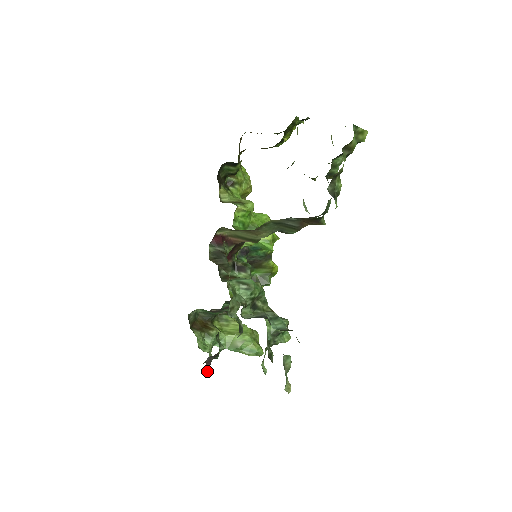
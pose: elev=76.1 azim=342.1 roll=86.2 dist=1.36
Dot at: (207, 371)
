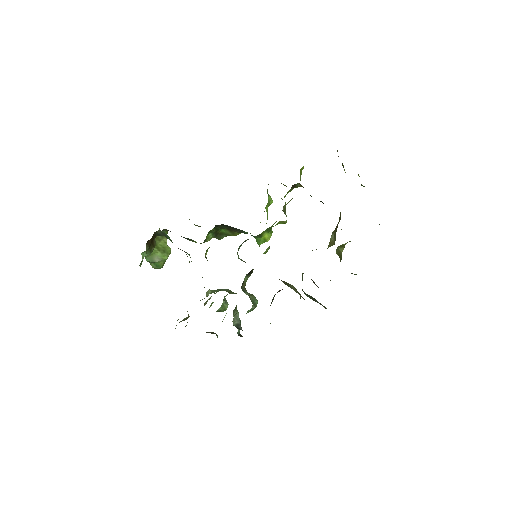
Dot at: occluded
